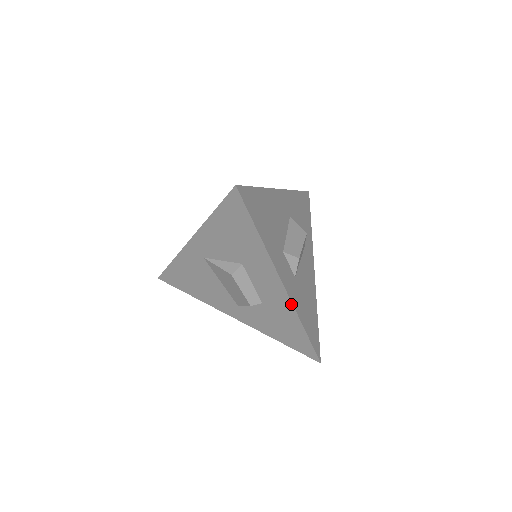
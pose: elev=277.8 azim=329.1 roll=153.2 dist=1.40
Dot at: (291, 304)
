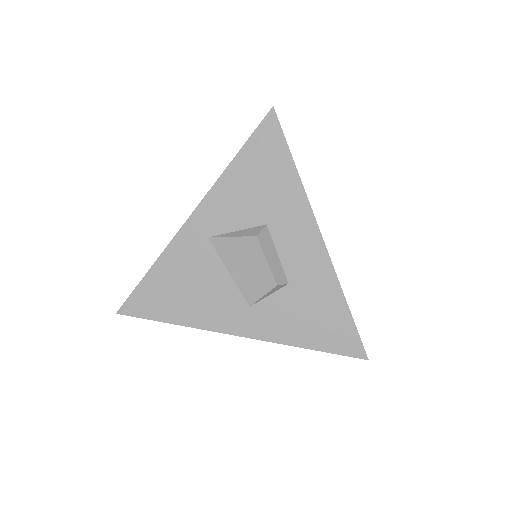
Dot at: (331, 265)
